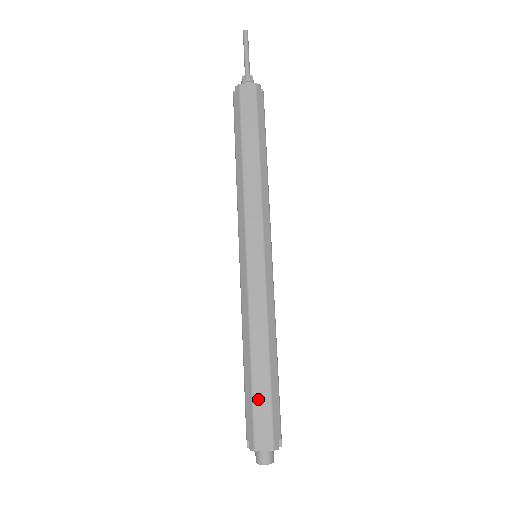
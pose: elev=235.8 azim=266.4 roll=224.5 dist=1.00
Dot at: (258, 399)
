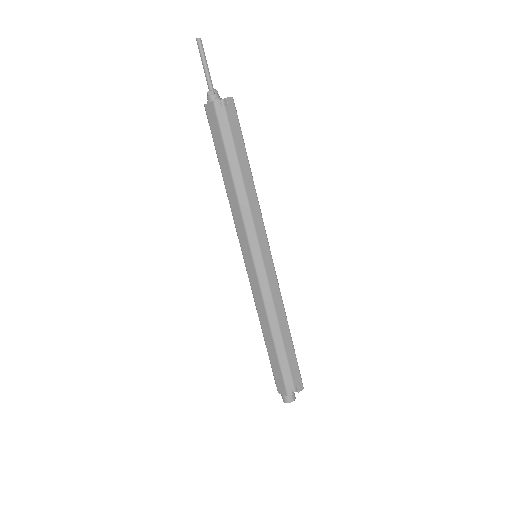
Dot at: (273, 362)
